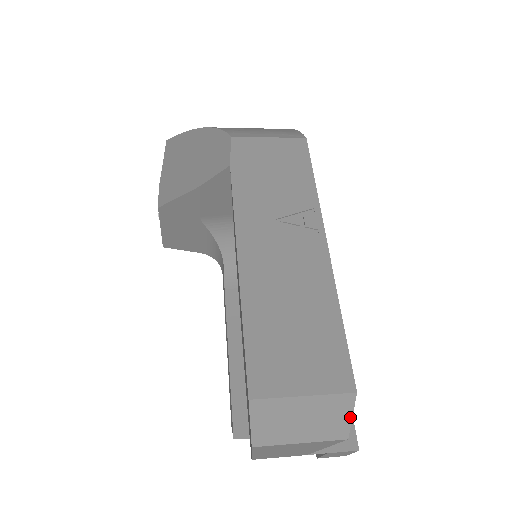
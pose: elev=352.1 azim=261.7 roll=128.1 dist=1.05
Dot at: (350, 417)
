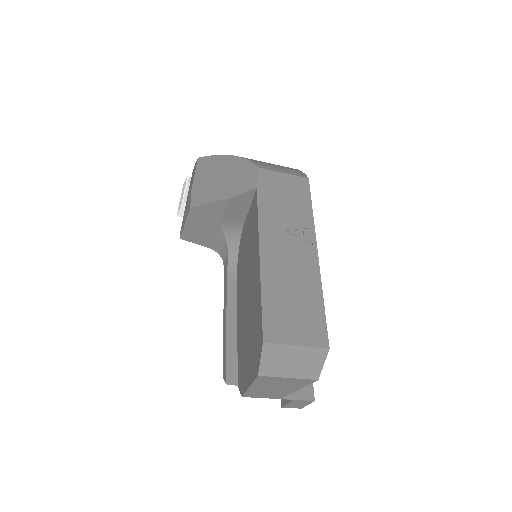
Dot at: (322, 365)
